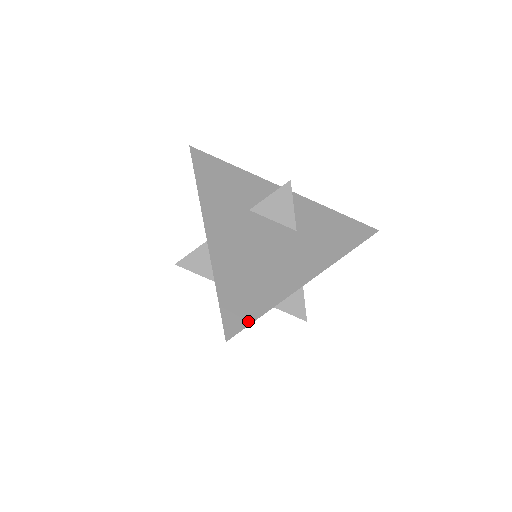
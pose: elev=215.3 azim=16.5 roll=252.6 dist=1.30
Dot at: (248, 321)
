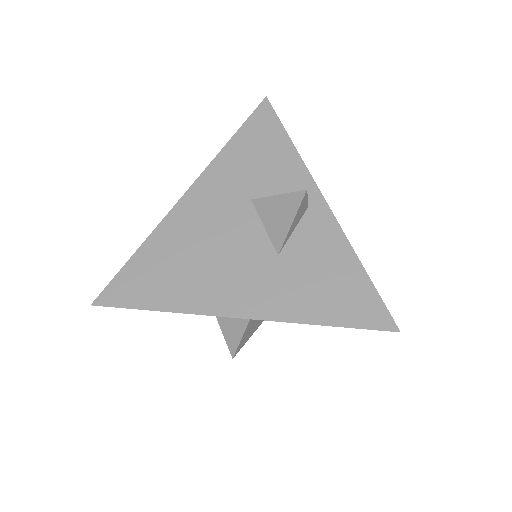
Dot at: (126, 304)
